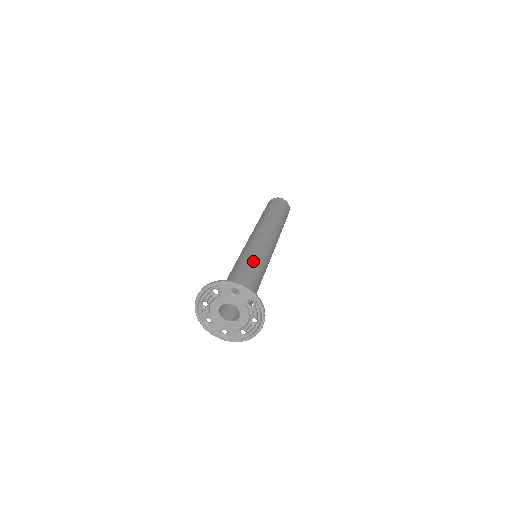
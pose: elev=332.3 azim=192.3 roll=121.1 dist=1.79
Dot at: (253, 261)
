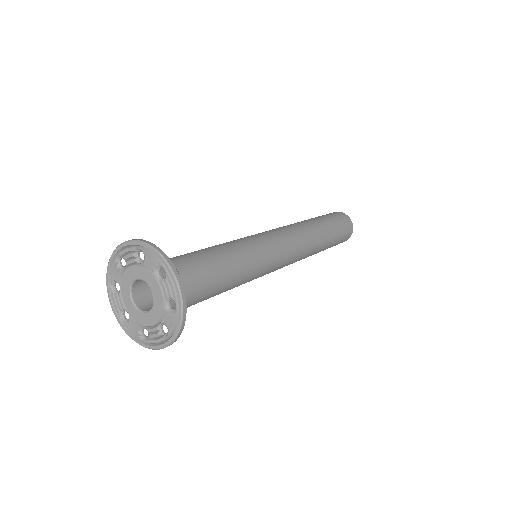
Dot at: occluded
